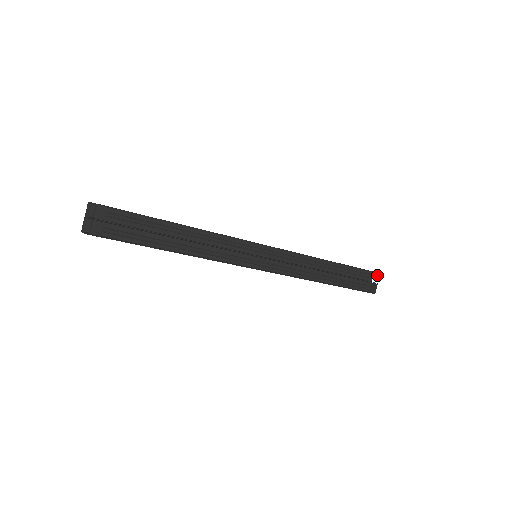
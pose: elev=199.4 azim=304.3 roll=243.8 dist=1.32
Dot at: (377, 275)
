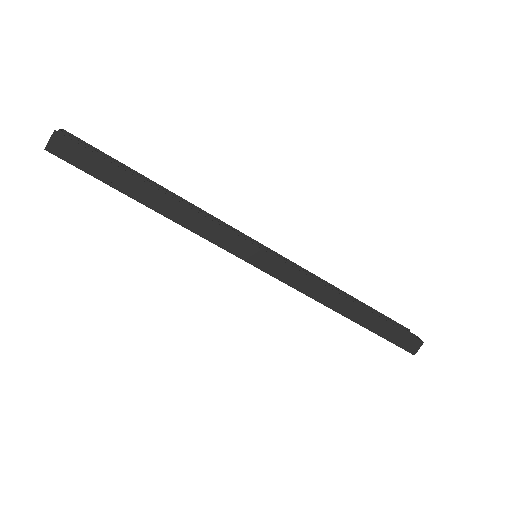
Dot at: occluded
